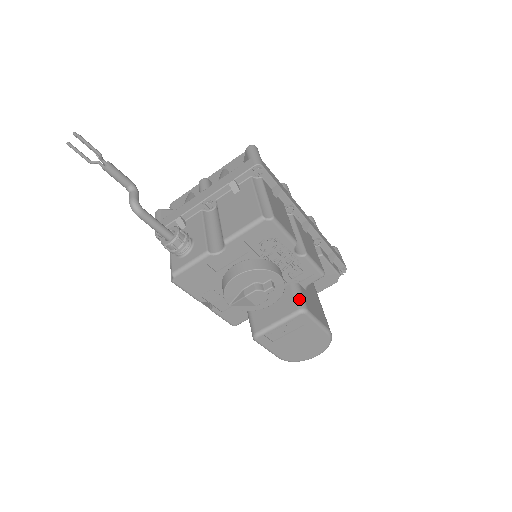
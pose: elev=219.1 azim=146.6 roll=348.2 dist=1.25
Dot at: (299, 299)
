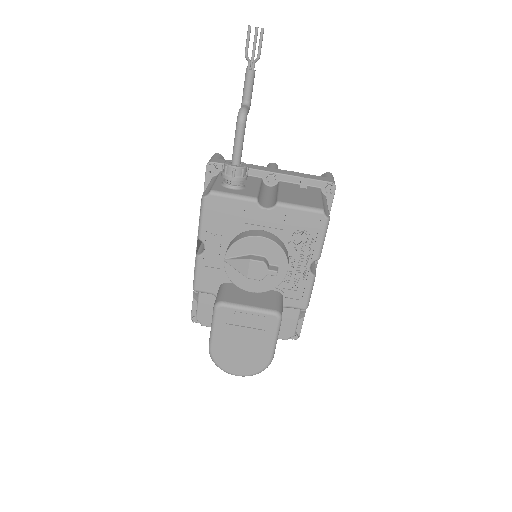
Dot at: (280, 305)
